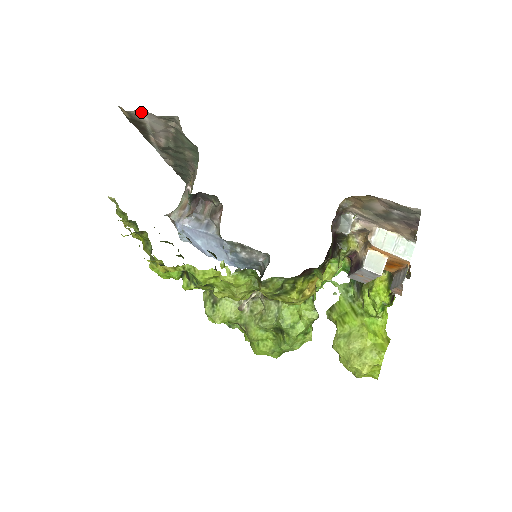
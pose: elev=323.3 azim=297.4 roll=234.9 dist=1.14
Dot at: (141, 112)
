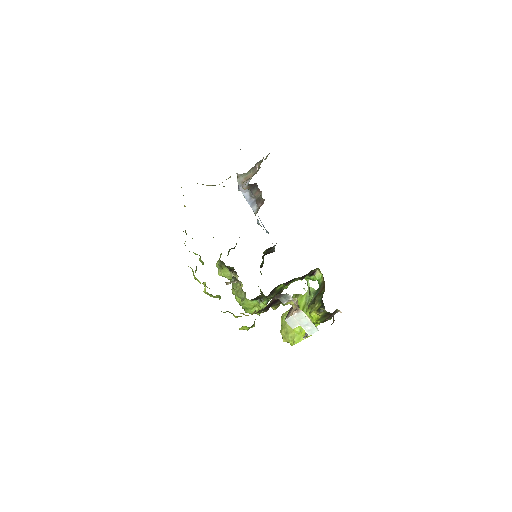
Dot at: occluded
